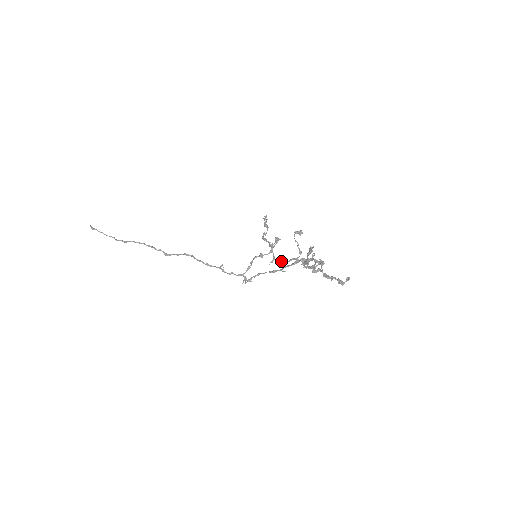
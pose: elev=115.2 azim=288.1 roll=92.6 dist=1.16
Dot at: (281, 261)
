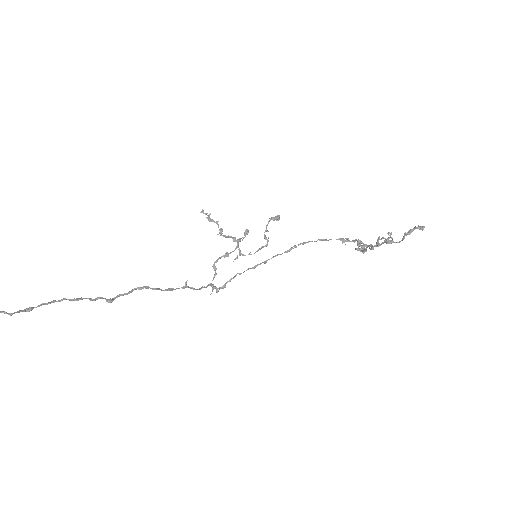
Dot at: (249, 253)
